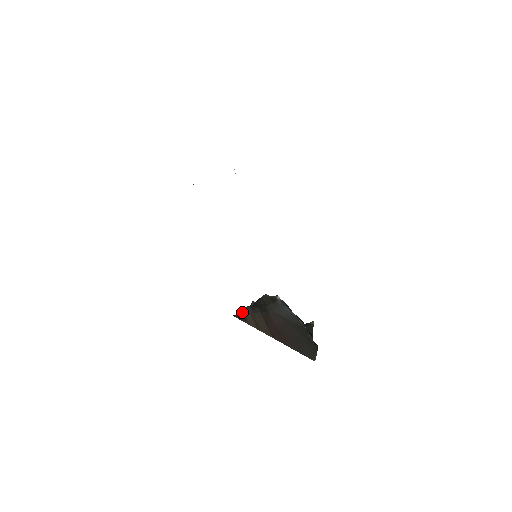
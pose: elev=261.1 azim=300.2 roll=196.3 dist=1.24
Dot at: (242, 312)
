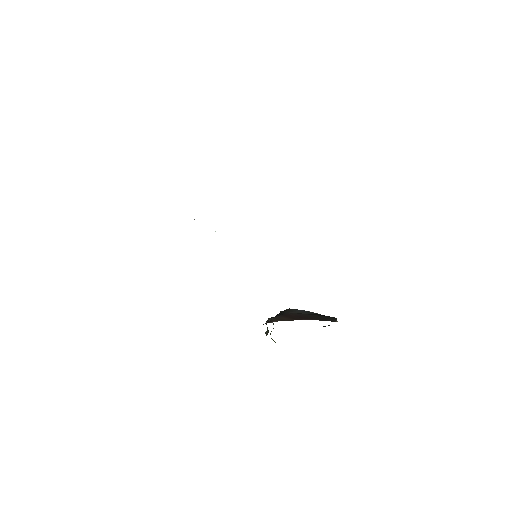
Dot at: occluded
